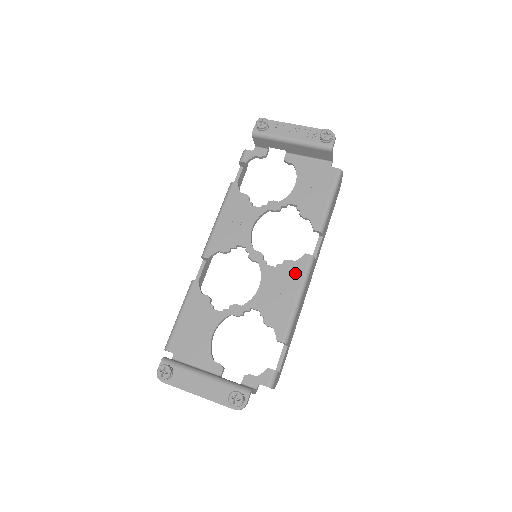
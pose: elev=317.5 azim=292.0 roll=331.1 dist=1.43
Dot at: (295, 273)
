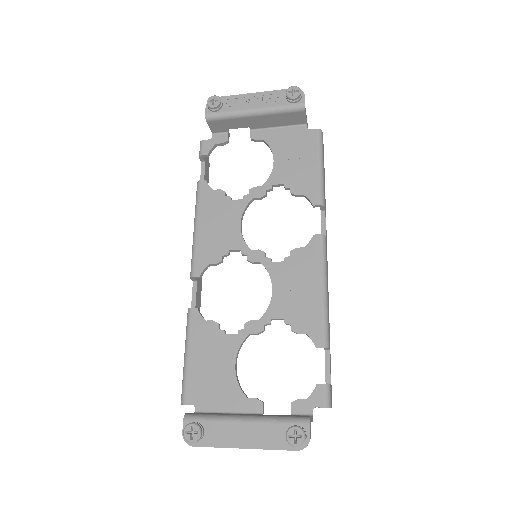
Dot at: (309, 261)
